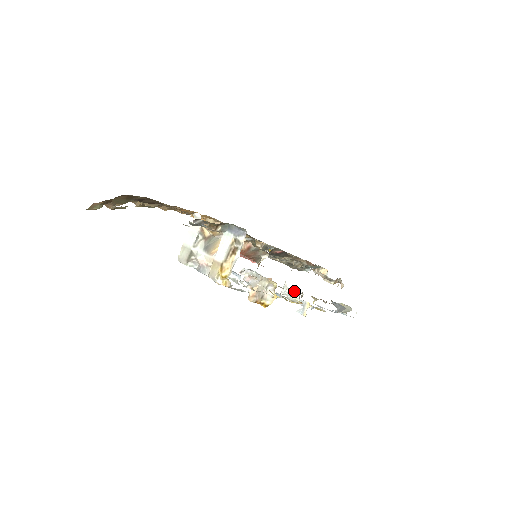
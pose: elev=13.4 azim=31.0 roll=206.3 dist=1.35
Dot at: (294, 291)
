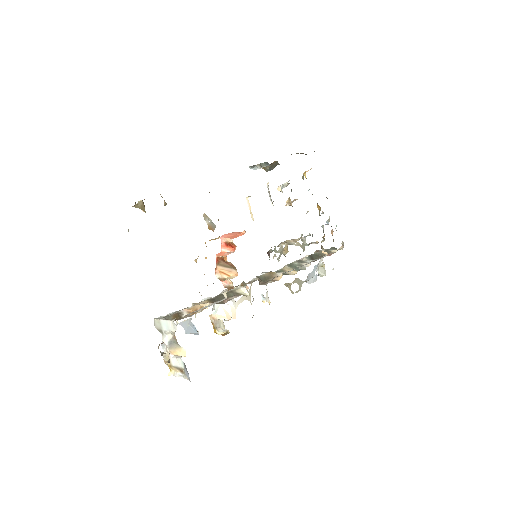
Dot at: (267, 288)
